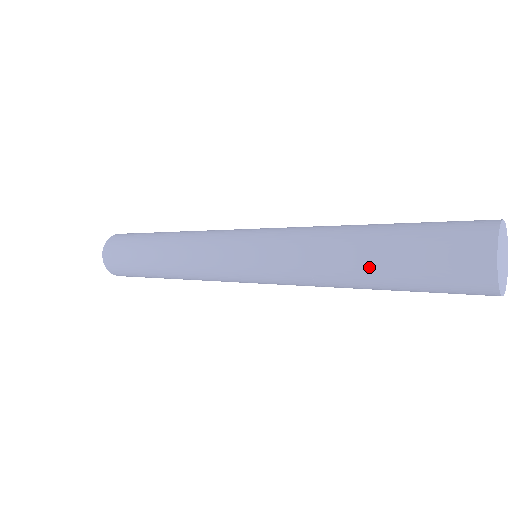
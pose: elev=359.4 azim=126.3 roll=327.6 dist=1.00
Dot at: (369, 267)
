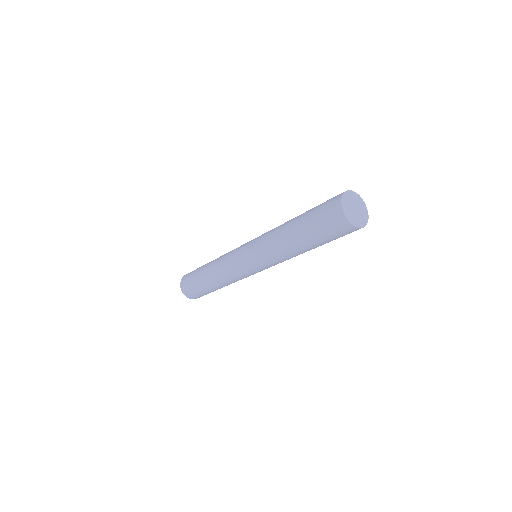
Dot at: (298, 236)
